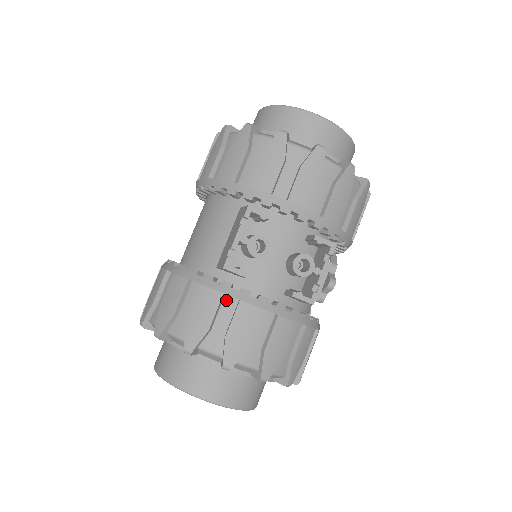
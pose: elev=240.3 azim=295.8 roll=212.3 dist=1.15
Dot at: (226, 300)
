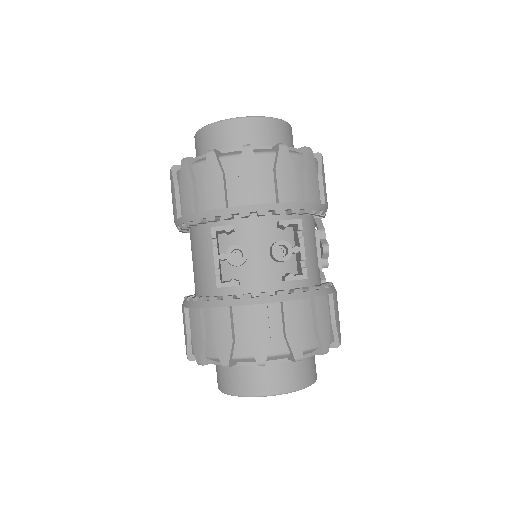
Dot at: (235, 311)
